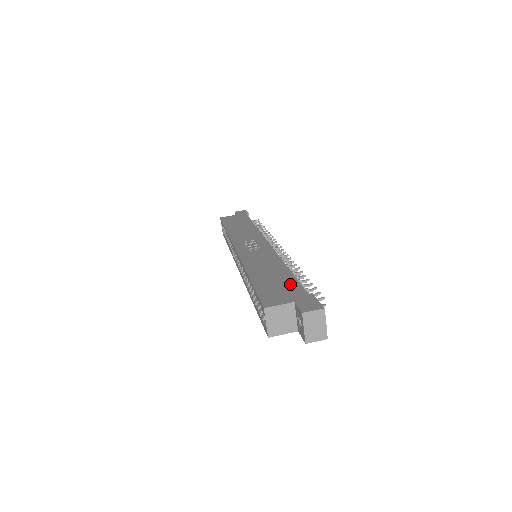
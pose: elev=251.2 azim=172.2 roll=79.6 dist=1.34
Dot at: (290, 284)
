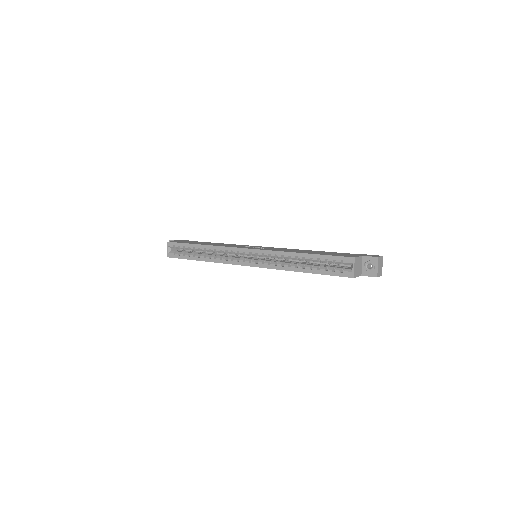
Dot at: (339, 253)
